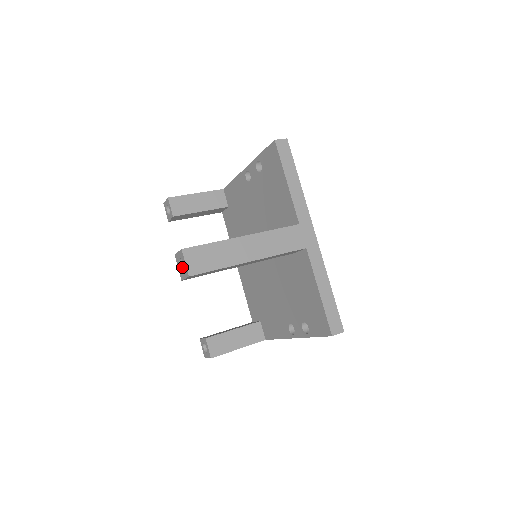
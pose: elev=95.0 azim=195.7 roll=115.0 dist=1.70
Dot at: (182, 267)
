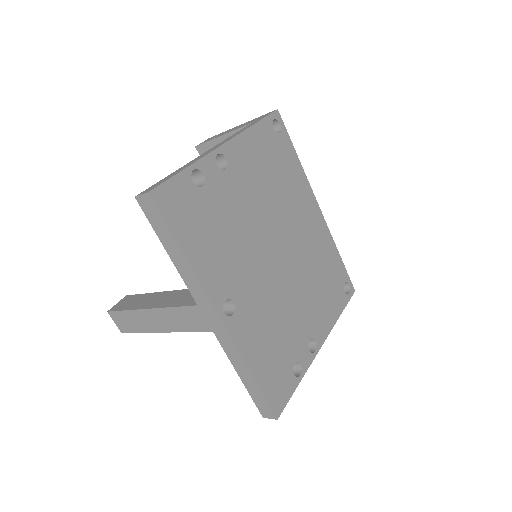
Dot at: occluded
